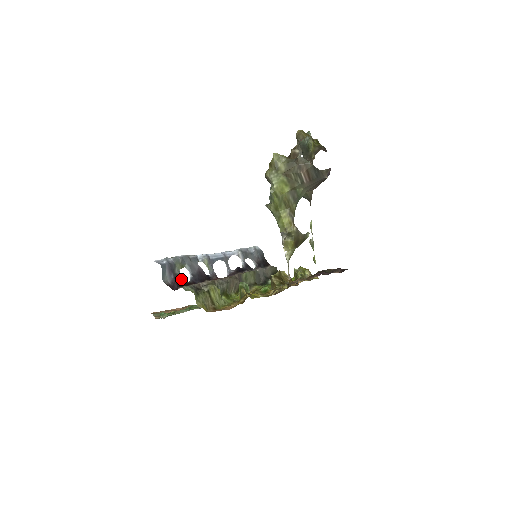
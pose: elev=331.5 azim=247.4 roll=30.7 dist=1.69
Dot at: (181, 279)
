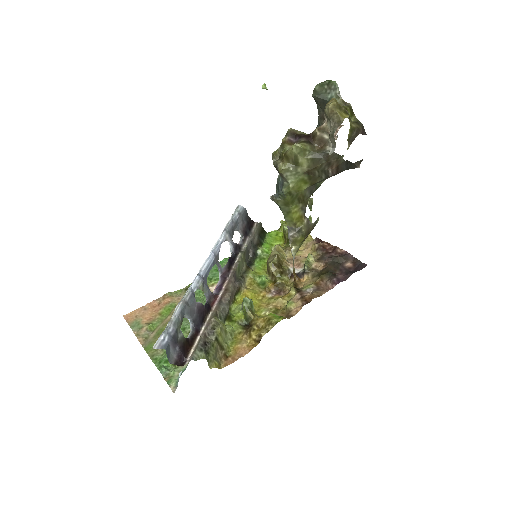
Dot at: (185, 341)
